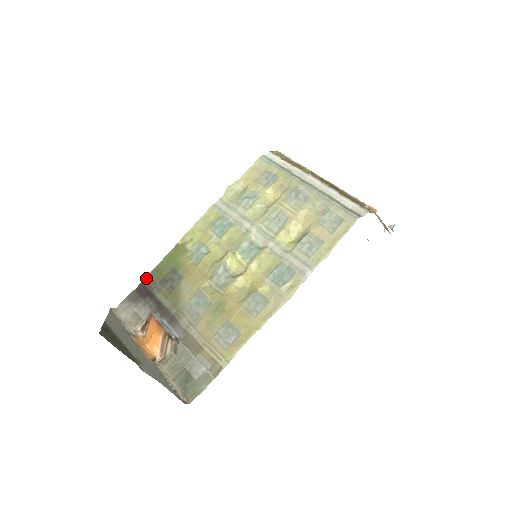
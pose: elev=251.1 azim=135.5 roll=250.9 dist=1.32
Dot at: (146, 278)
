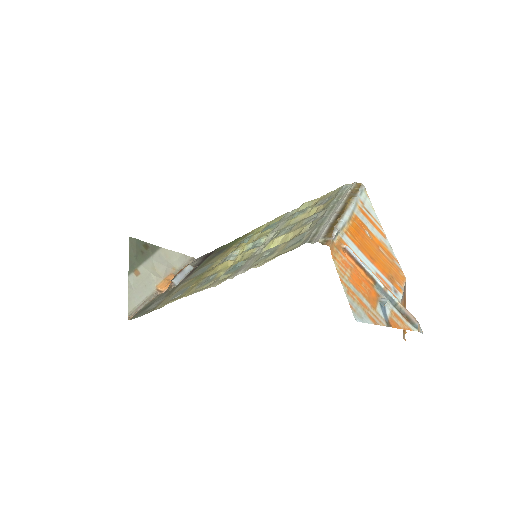
Dot at: (219, 248)
